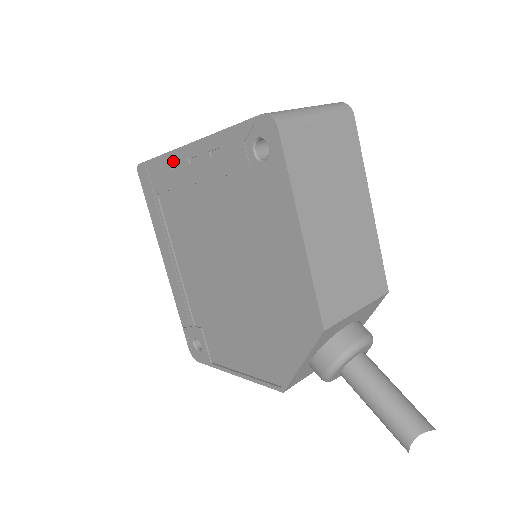
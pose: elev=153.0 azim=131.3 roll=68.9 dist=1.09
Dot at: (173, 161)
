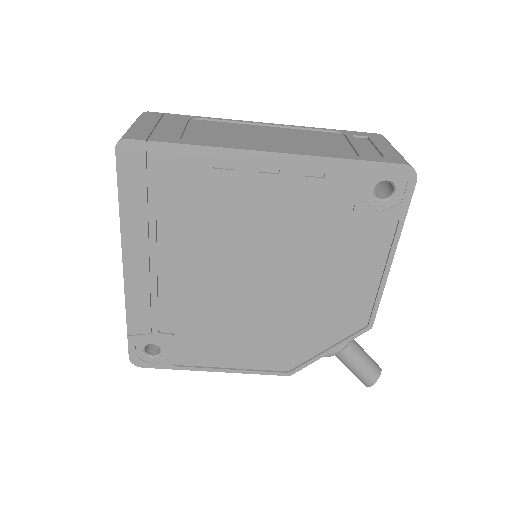
Dot at: (225, 160)
